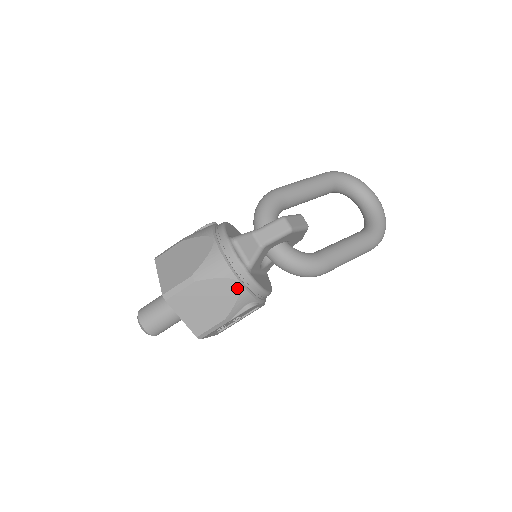
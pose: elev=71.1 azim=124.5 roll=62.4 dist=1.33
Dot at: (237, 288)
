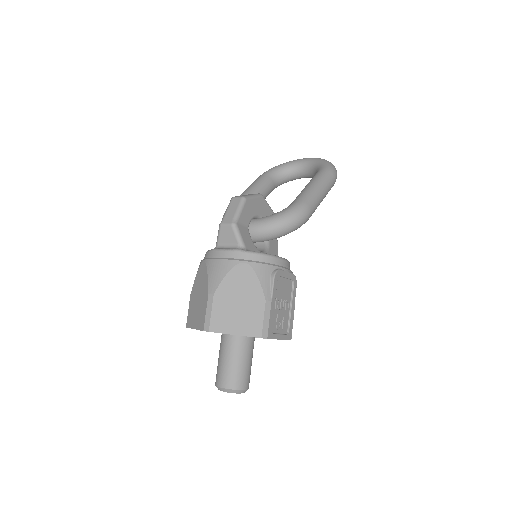
Dot at: (247, 268)
